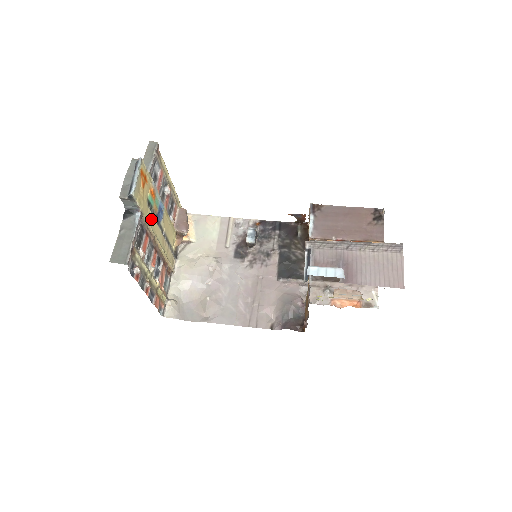
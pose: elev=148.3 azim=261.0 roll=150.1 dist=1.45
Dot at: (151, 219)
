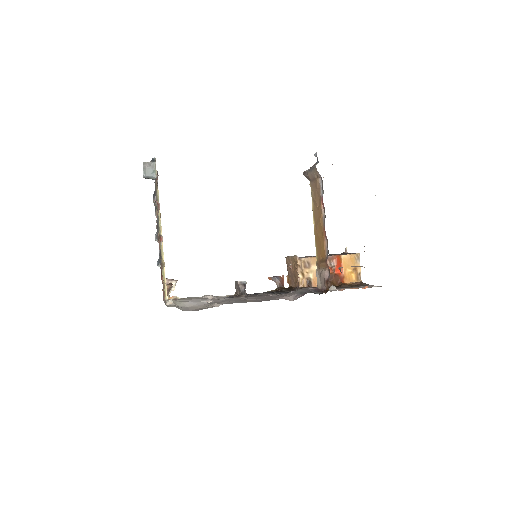
Dot at: occluded
